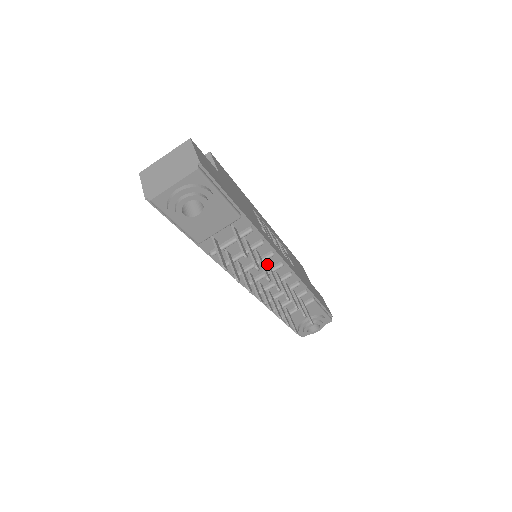
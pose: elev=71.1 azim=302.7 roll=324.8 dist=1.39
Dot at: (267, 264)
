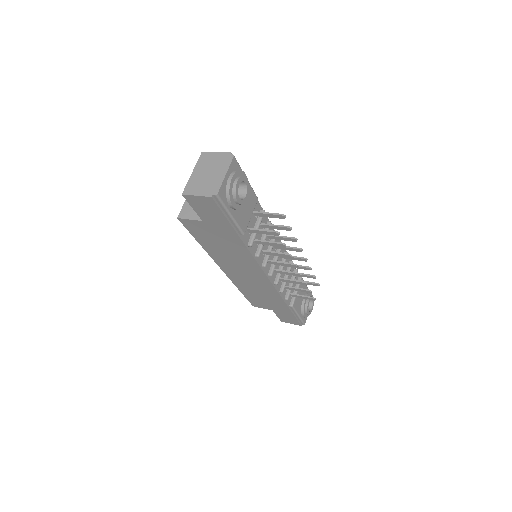
Dot at: occluded
